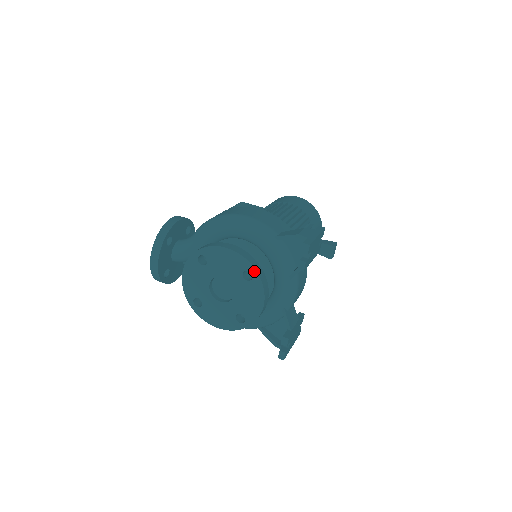
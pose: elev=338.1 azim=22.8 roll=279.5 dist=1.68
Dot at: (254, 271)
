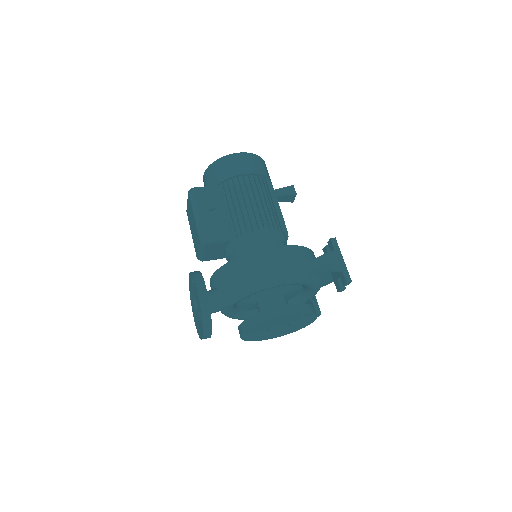
Dot at: (311, 314)
